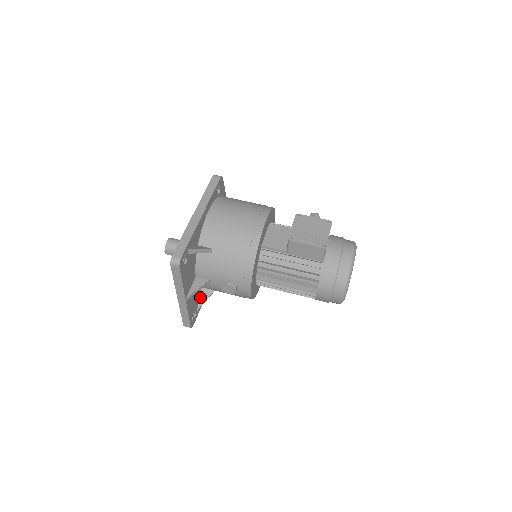
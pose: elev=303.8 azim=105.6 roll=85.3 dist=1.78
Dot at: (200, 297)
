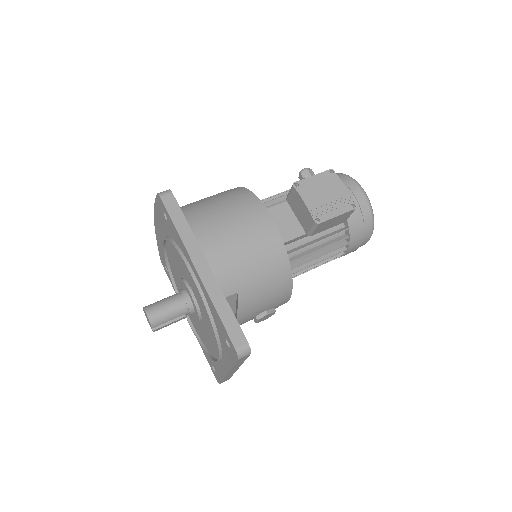
Dot at: occluded
